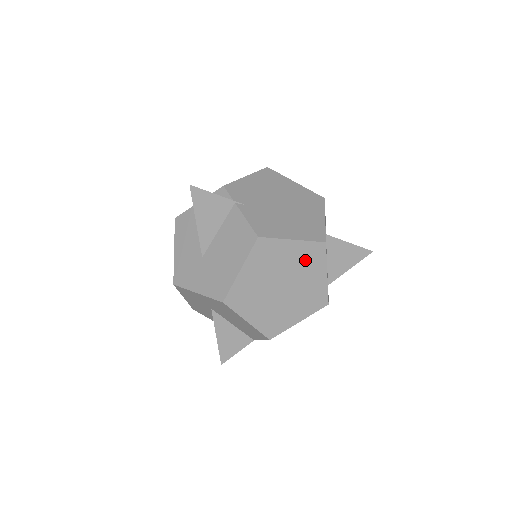
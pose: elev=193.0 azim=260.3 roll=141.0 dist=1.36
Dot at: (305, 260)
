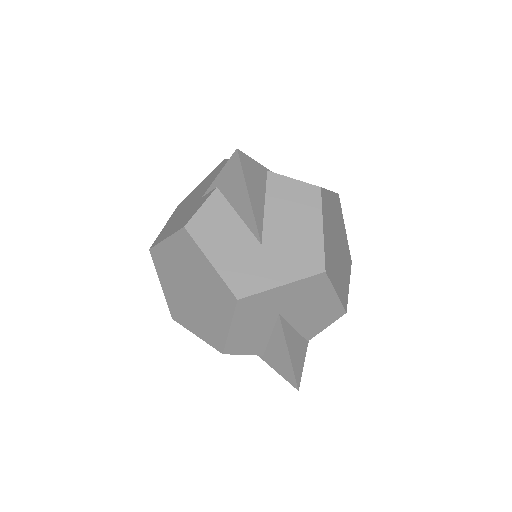
Dot at: (337, 214)
